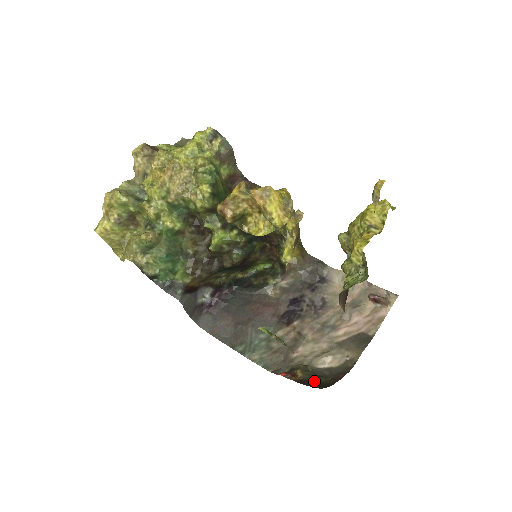
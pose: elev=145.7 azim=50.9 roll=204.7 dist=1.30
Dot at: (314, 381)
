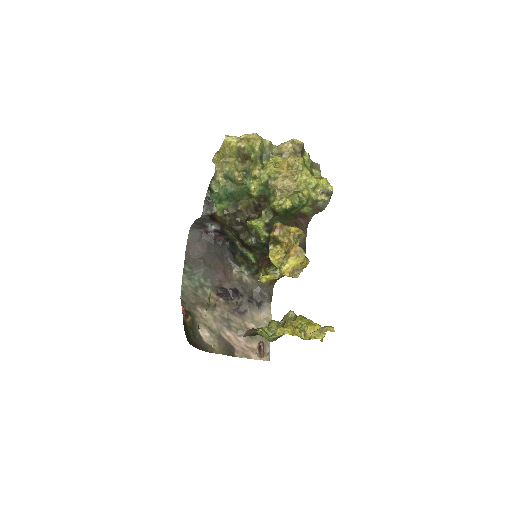
Dot at: (189, 332)
